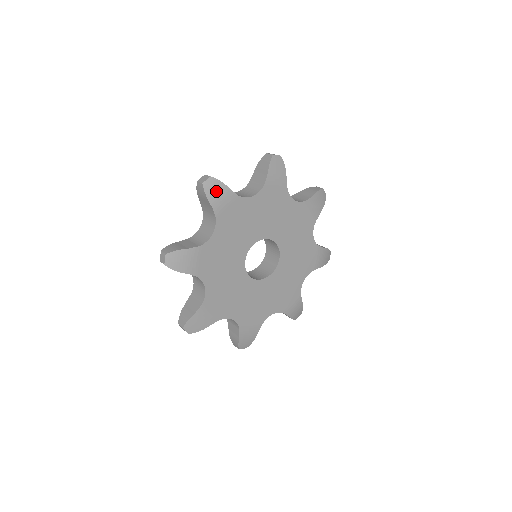
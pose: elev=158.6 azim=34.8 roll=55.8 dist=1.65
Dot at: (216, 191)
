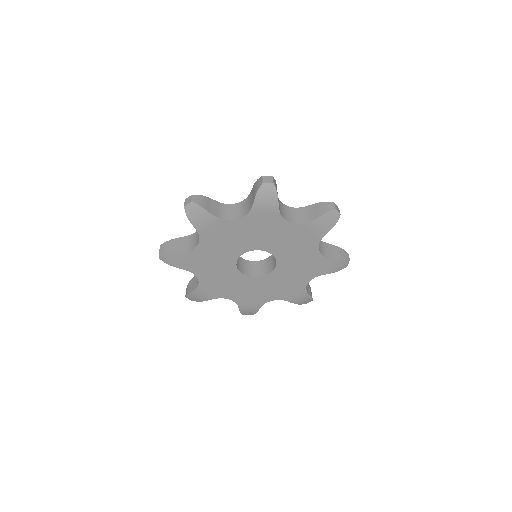
Dot at: (170, 259)
